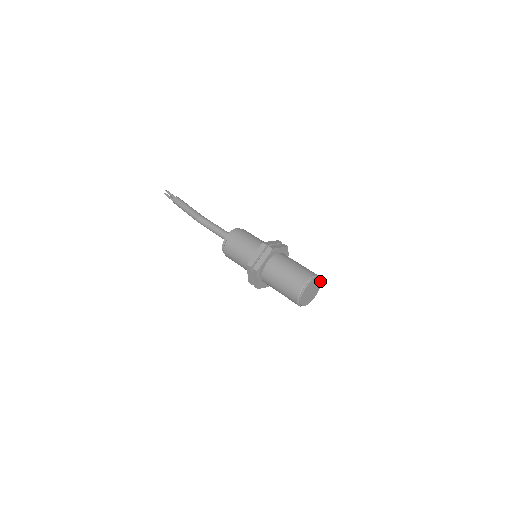
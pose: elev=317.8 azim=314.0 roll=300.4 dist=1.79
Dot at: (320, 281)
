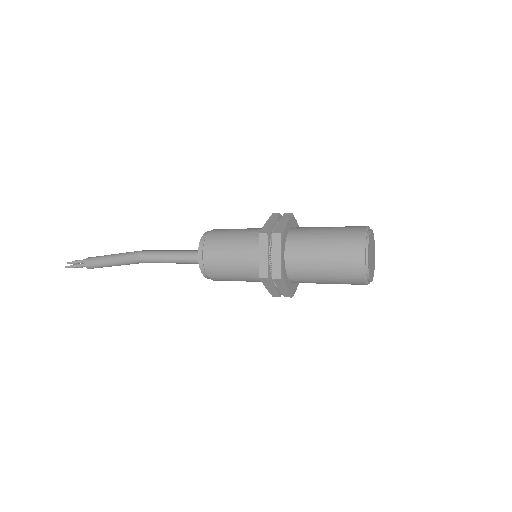
Dot at: (374, 250)
